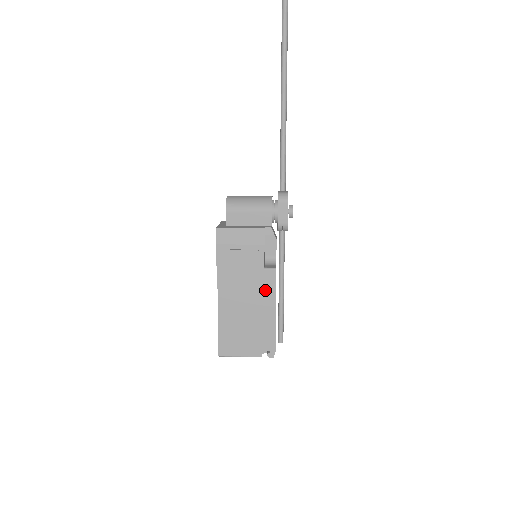
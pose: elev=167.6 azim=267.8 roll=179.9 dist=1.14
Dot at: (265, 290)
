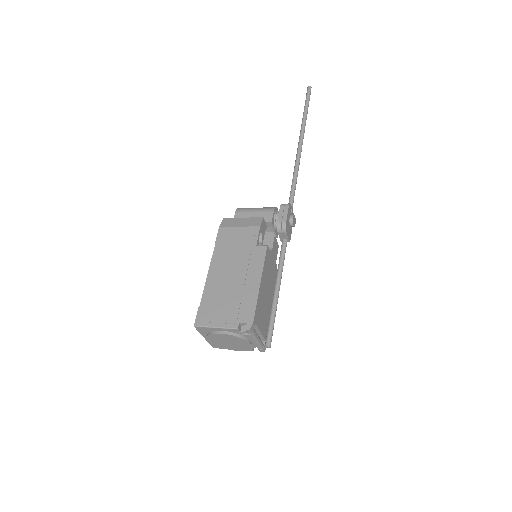
Dot at: (254, 263)
